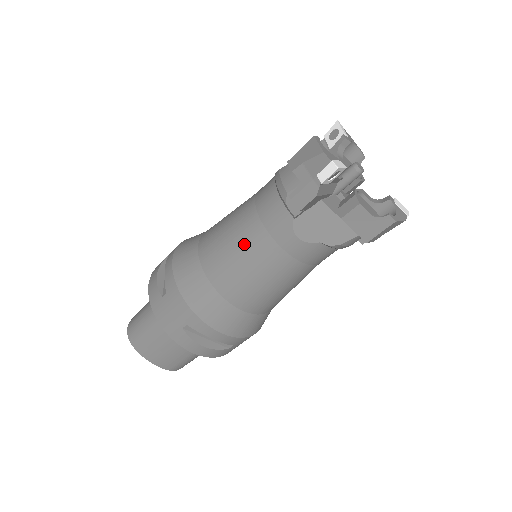
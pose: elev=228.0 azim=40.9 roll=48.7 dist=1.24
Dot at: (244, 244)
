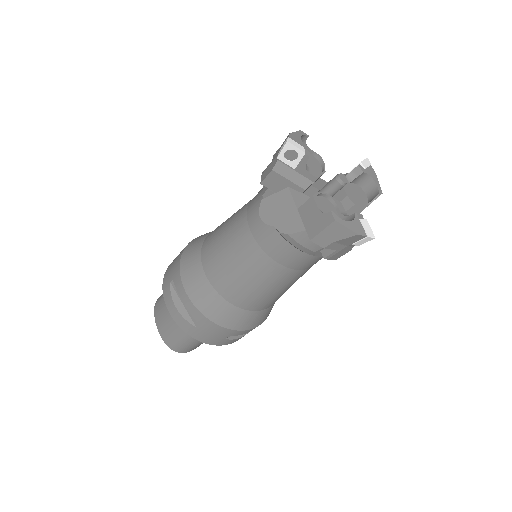
Dot at: (232, 219)
